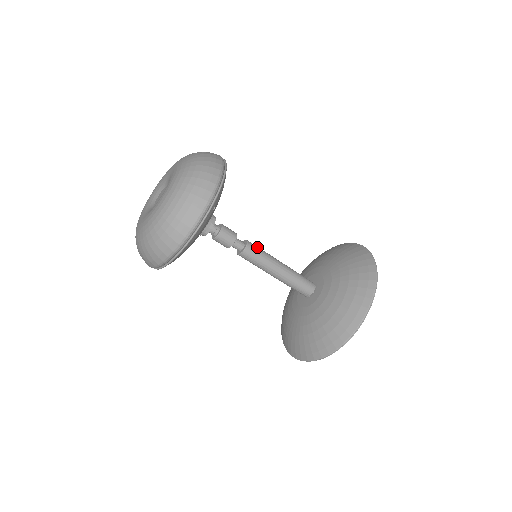
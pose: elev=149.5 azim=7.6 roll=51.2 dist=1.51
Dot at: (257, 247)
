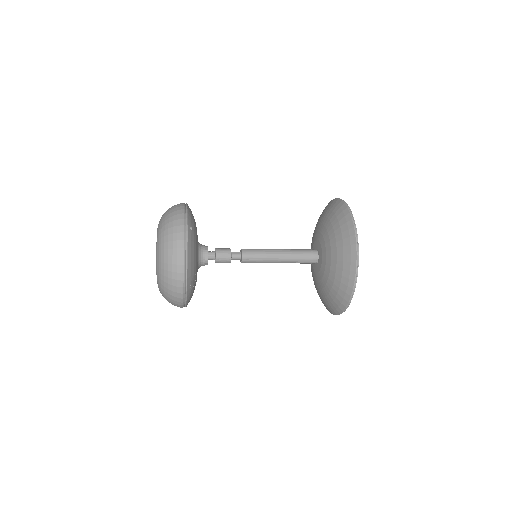
Dot at: (251, 249)
